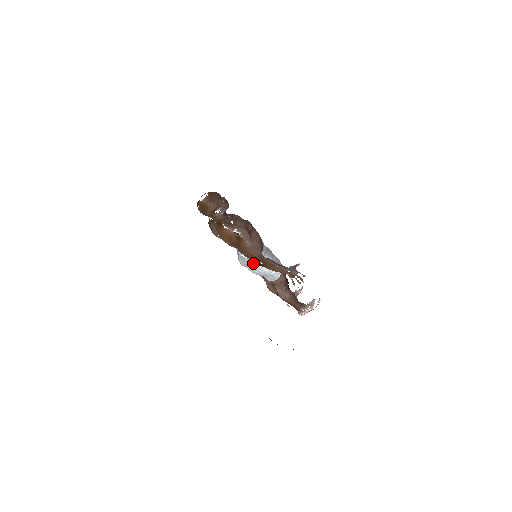
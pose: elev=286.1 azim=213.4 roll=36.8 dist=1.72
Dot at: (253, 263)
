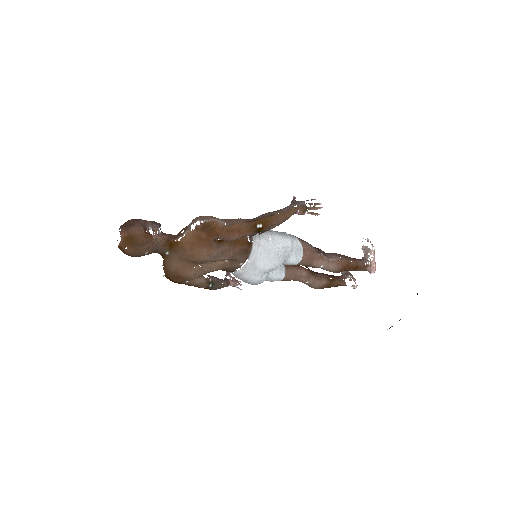
Dot at: (259, 253)
